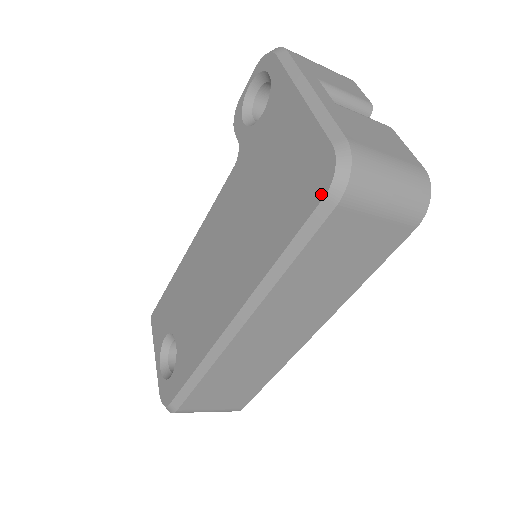
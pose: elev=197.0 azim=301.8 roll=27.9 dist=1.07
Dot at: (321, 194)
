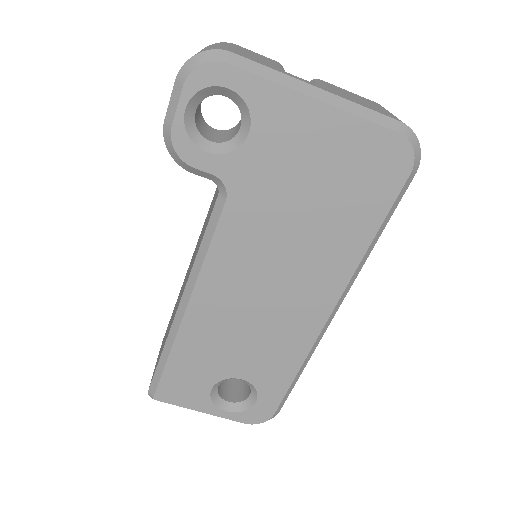
Dot at: (406, 174)
